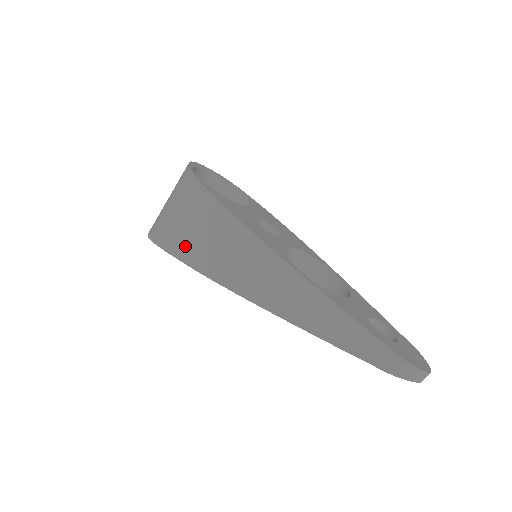
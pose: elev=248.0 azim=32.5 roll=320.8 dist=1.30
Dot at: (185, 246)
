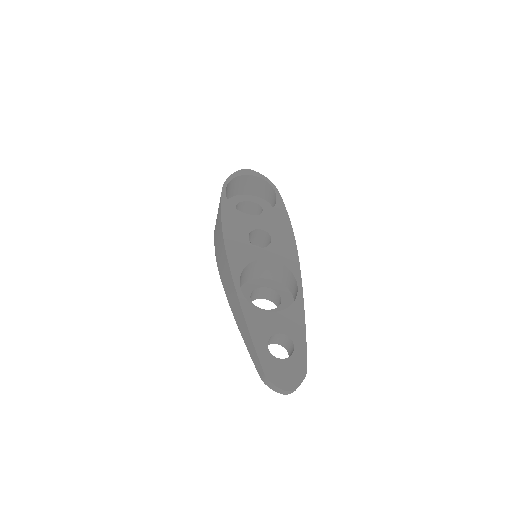
Dot at: occluded
